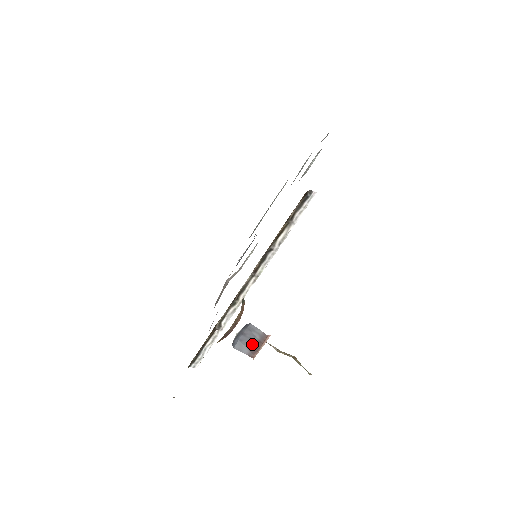
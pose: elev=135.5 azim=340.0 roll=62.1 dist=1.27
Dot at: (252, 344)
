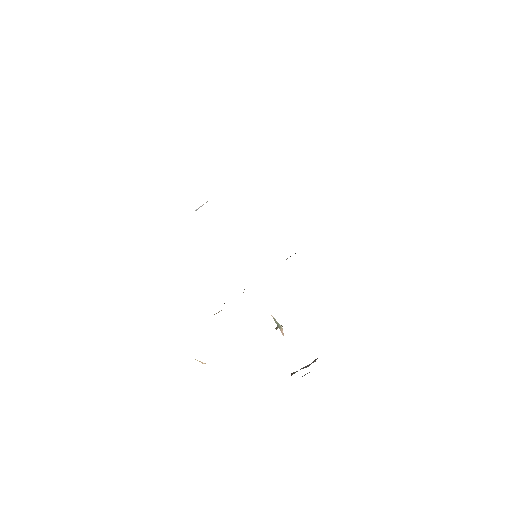
Dot at: occluded
